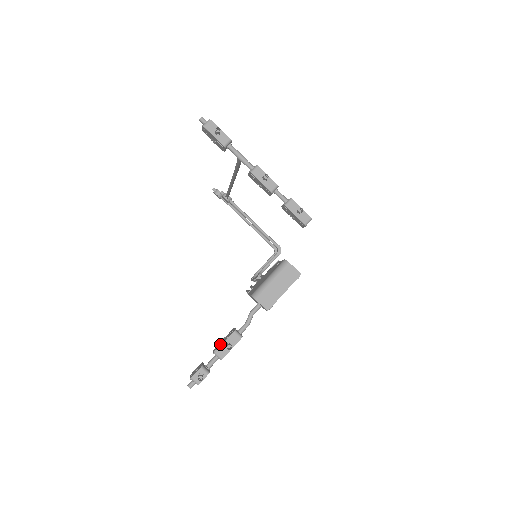
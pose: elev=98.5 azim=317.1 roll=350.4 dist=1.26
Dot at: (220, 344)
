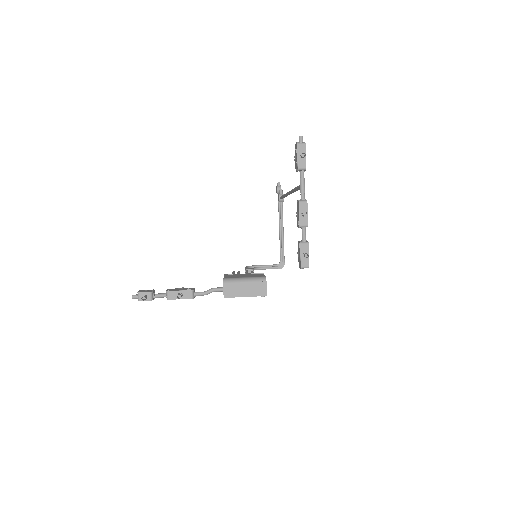
Dot at: (176, 289)
